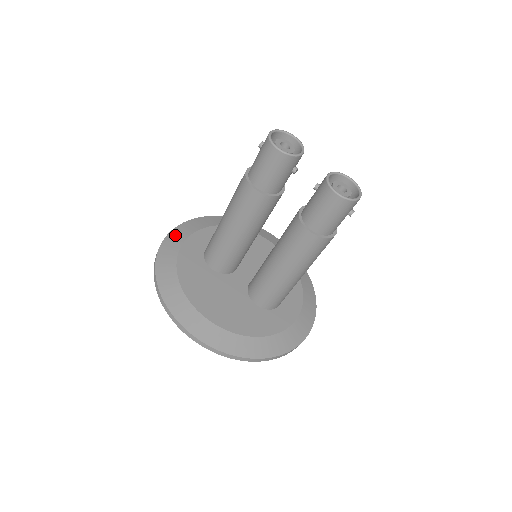
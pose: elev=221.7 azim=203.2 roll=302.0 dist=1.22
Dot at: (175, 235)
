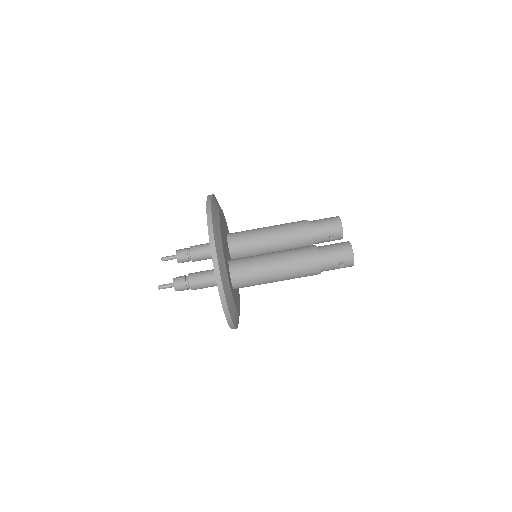
Dot at: occluded
